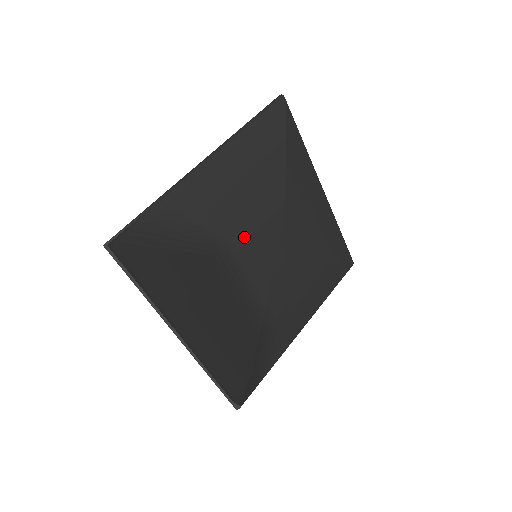
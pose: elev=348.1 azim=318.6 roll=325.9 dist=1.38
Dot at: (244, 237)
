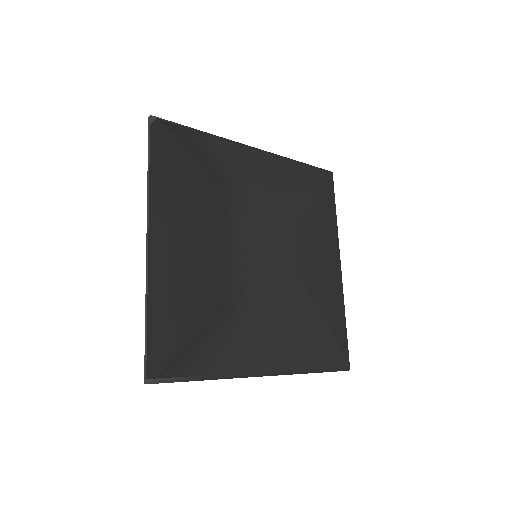
Dot at: (257, 204)
